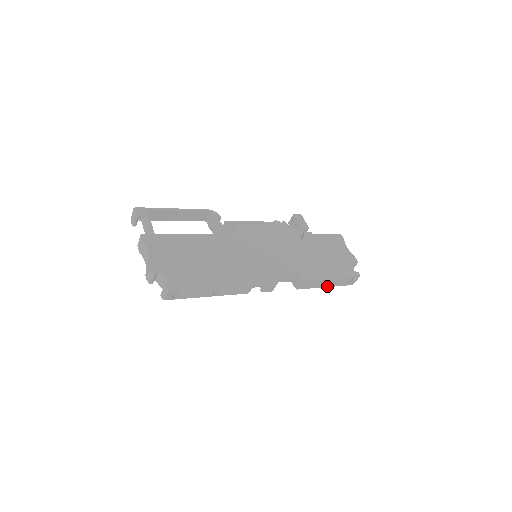
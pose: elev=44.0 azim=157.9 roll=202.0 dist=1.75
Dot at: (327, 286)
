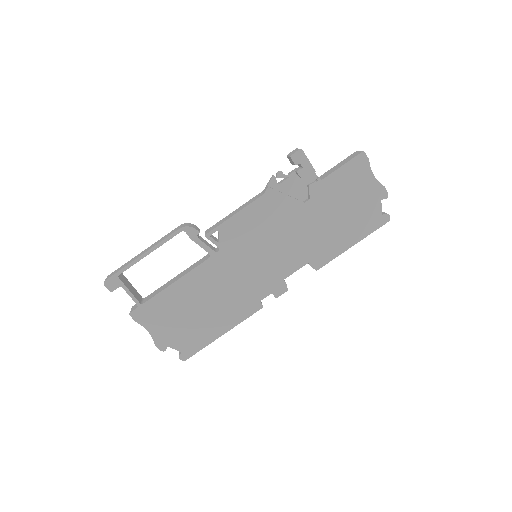
Dot at: occluded
